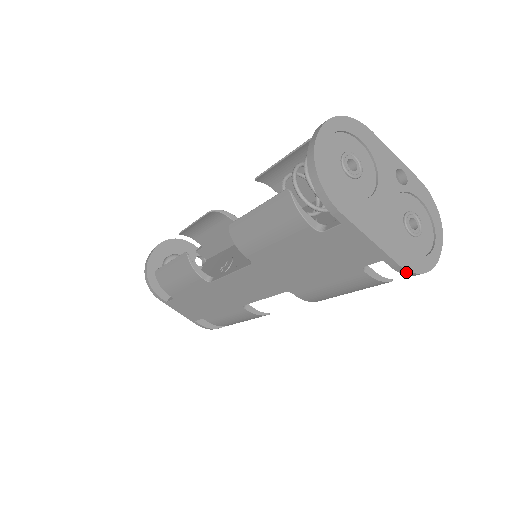
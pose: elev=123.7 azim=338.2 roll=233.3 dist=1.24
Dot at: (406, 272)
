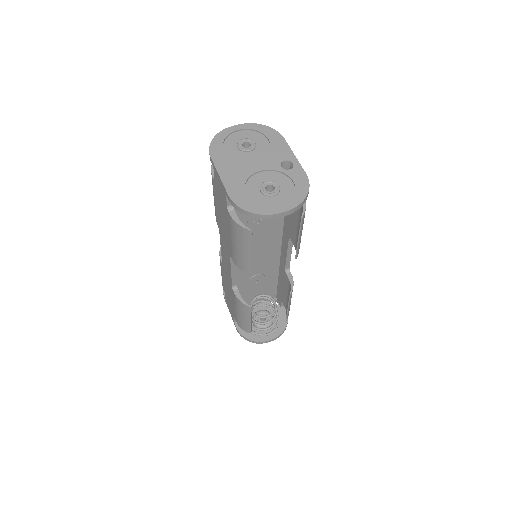
Dot at: (235, 205)
